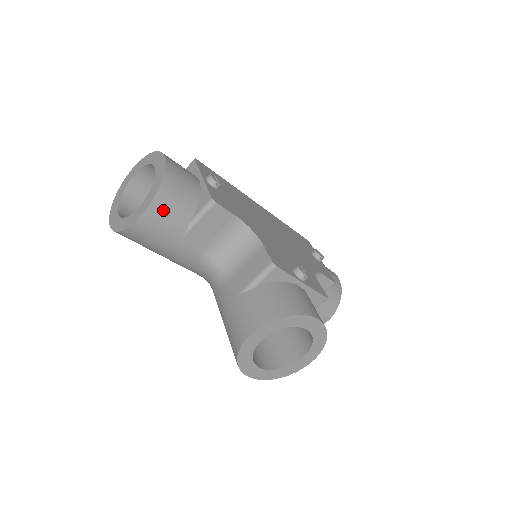
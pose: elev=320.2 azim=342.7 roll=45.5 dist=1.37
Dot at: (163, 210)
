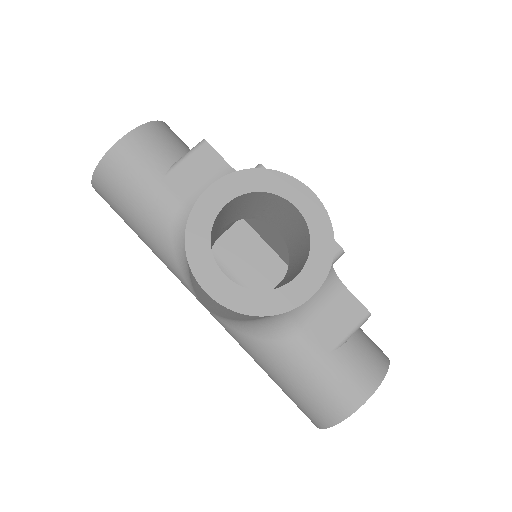
Dot at: (148, 139)
